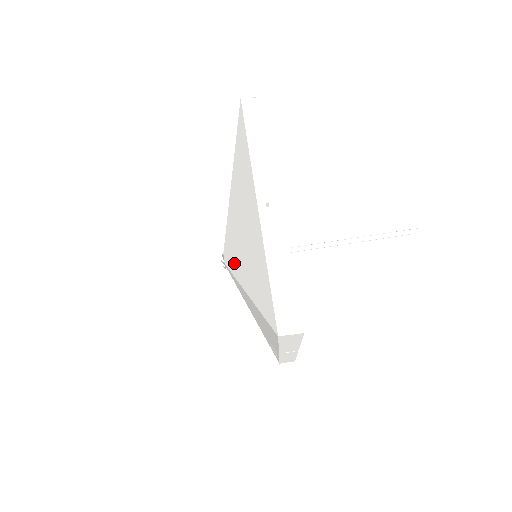
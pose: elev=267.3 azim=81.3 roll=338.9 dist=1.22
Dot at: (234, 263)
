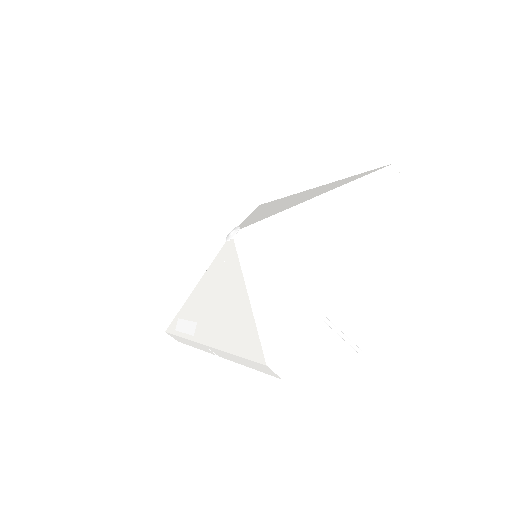
Dot at: (251, 253)
